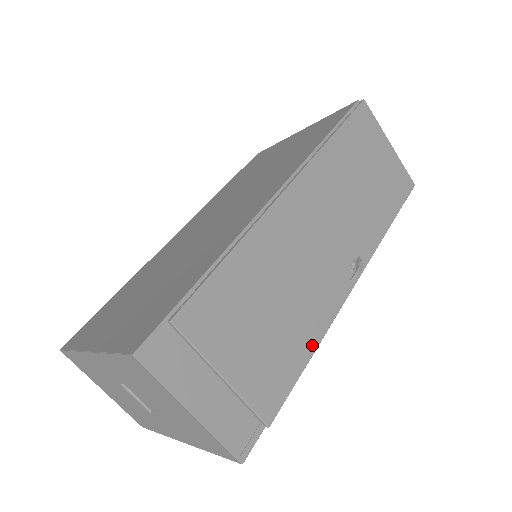
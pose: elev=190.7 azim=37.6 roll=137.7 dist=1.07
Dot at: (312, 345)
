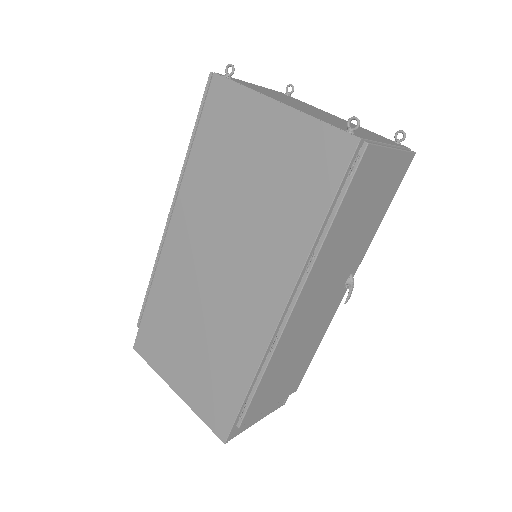
Dot at: (317, 346)
